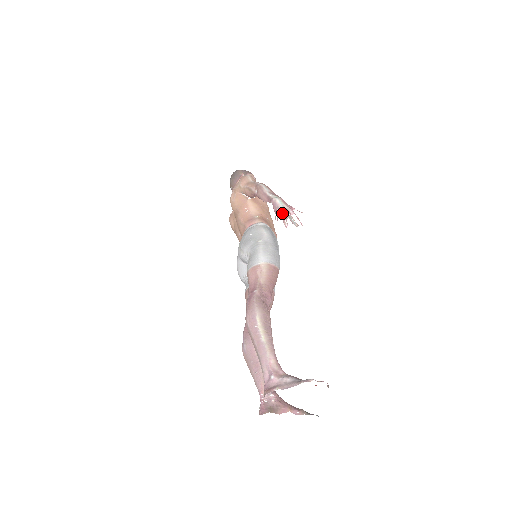
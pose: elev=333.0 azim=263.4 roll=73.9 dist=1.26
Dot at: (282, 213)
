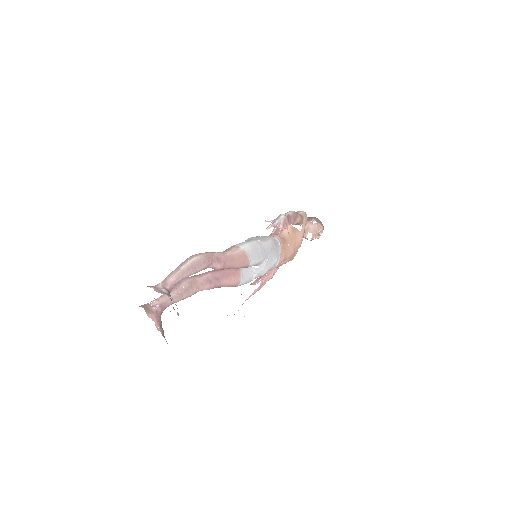
Dot at: (274, 222)
